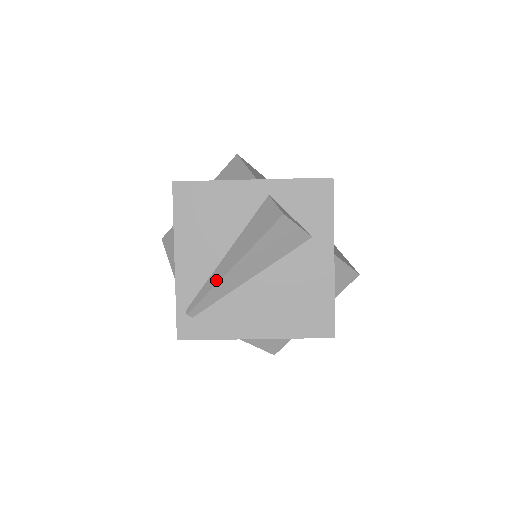
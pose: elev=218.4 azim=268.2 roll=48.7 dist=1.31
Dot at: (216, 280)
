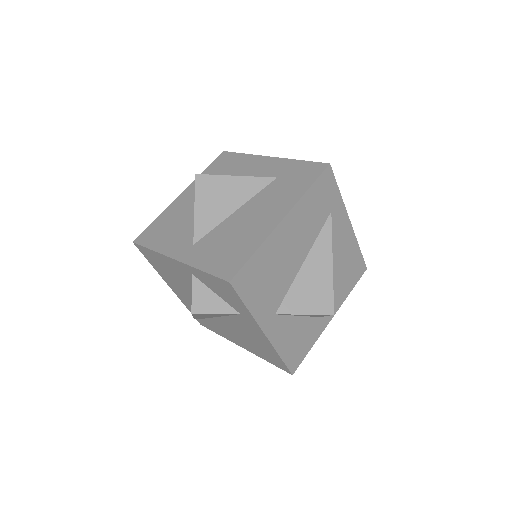
Dot at: occluded
